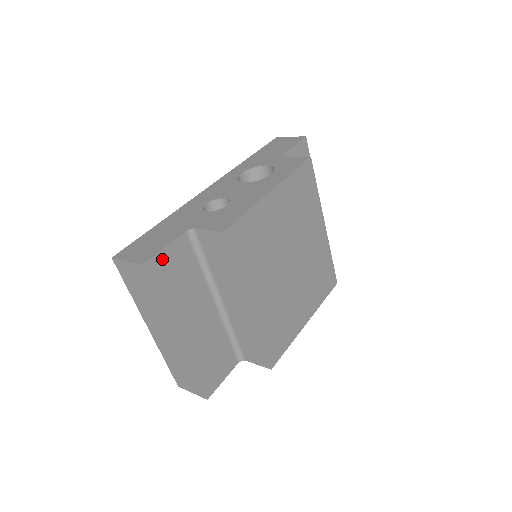
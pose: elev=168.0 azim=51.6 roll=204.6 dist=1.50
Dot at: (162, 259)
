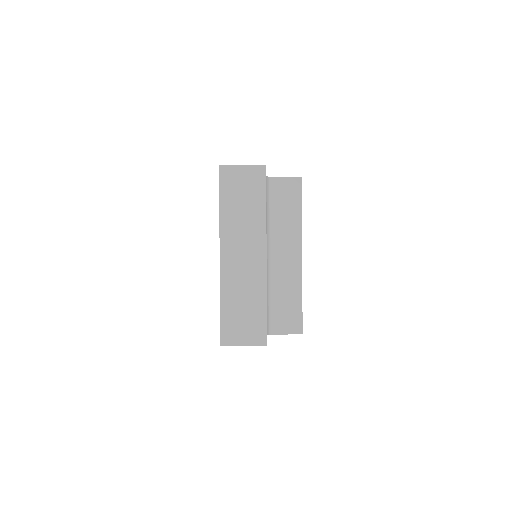
Dot at: occluded
